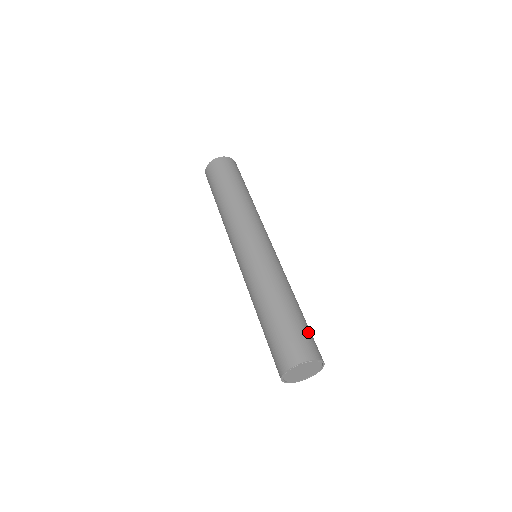
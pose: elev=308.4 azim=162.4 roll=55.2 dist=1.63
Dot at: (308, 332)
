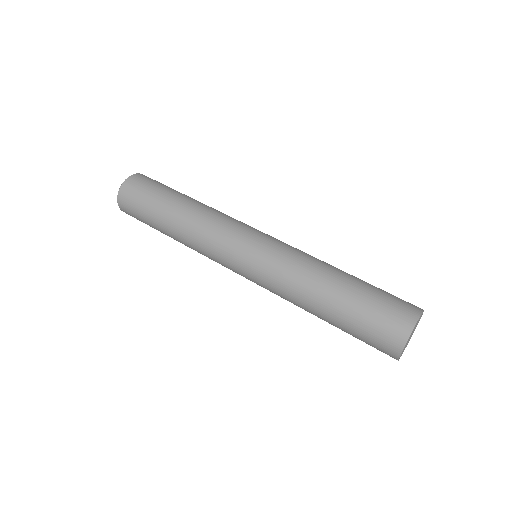
Dot at: occluded
